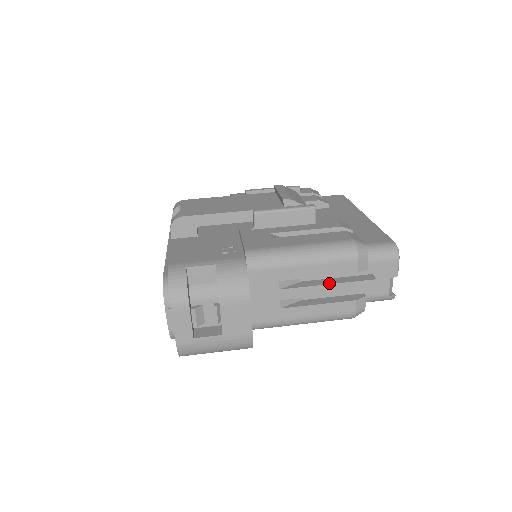
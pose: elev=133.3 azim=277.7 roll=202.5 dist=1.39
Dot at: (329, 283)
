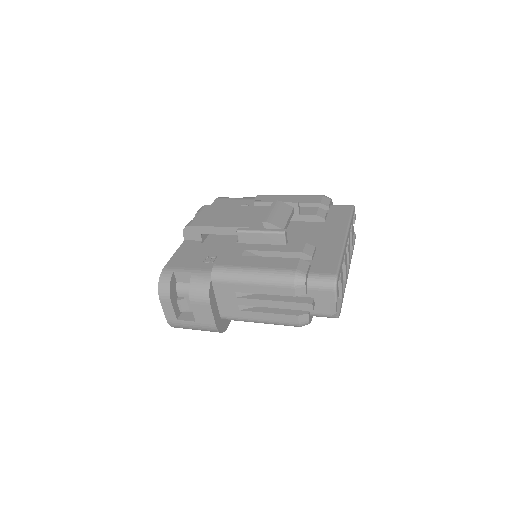
Dot at: (274, 300)
